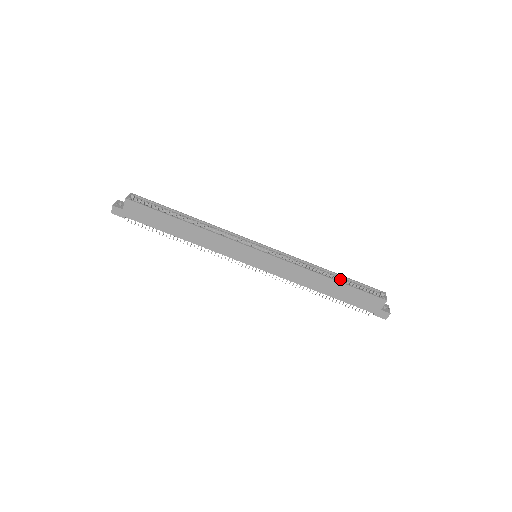
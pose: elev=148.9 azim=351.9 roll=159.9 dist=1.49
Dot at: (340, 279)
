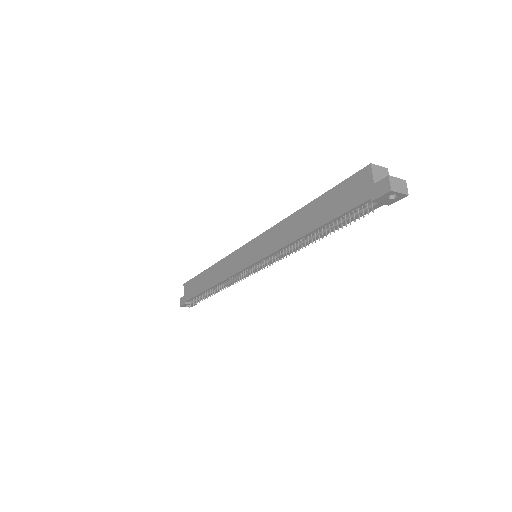
Dot at: occluded
